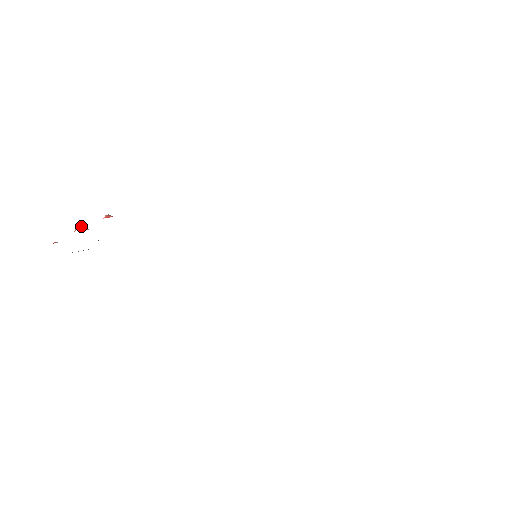
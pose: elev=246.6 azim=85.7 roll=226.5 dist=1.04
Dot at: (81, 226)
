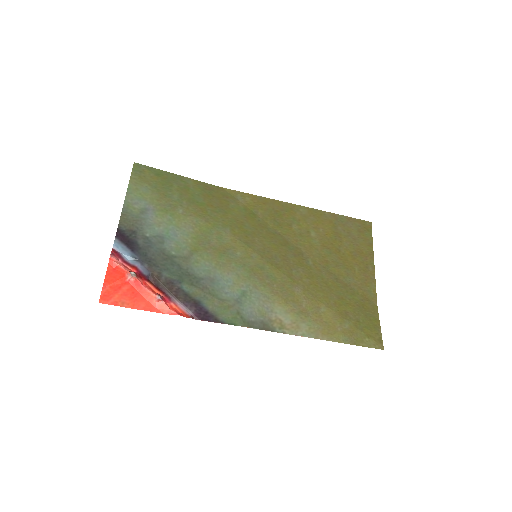
Dot at: (135, 276)
